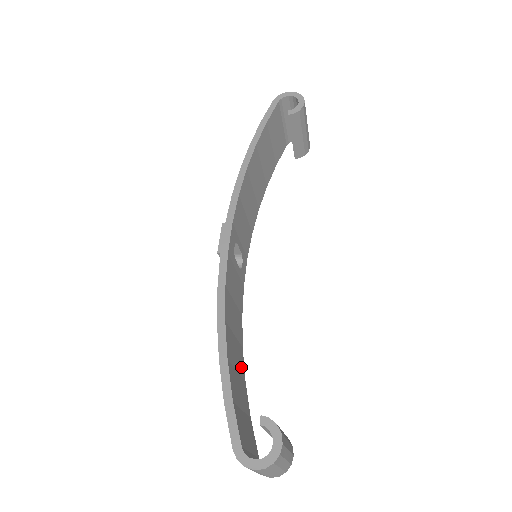
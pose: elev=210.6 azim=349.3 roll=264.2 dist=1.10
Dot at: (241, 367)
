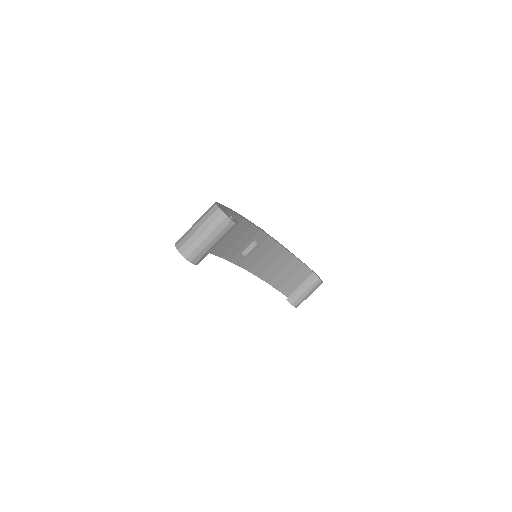
Dot at: occluded
